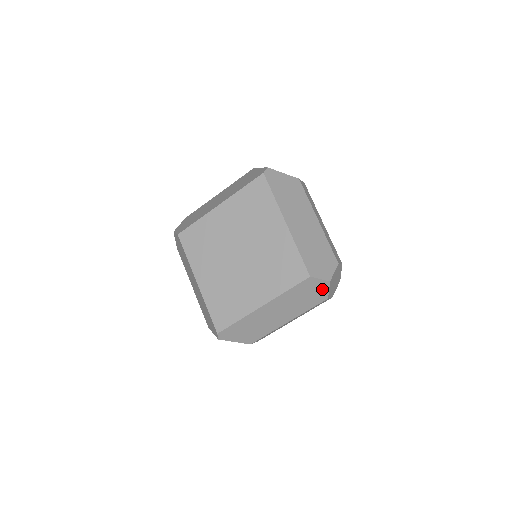
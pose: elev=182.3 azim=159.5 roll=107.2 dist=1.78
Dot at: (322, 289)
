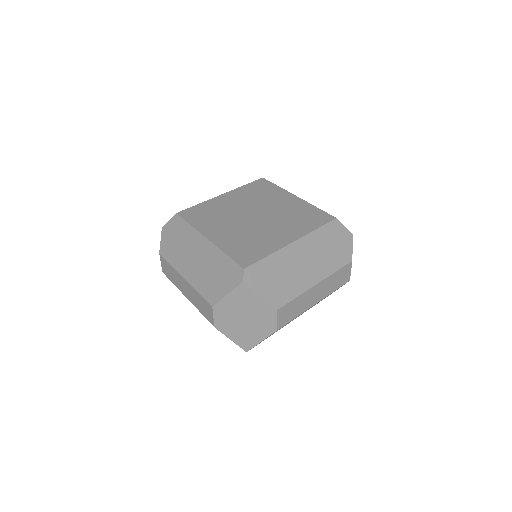
Dot at: (346, 243)
